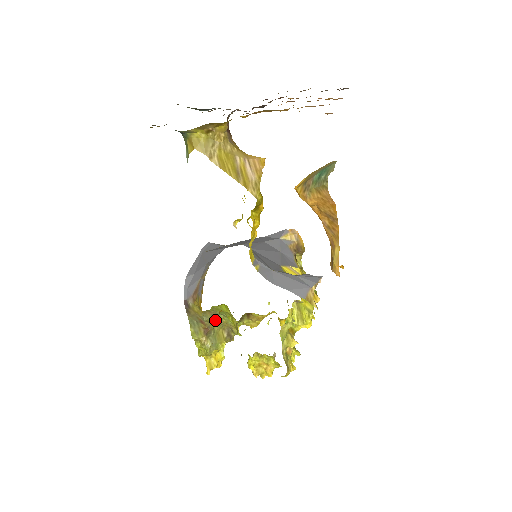
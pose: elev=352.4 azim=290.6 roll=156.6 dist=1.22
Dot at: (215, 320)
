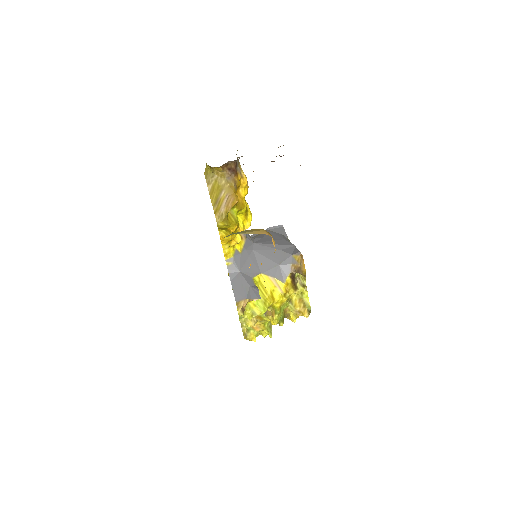
Dot at: occluded
